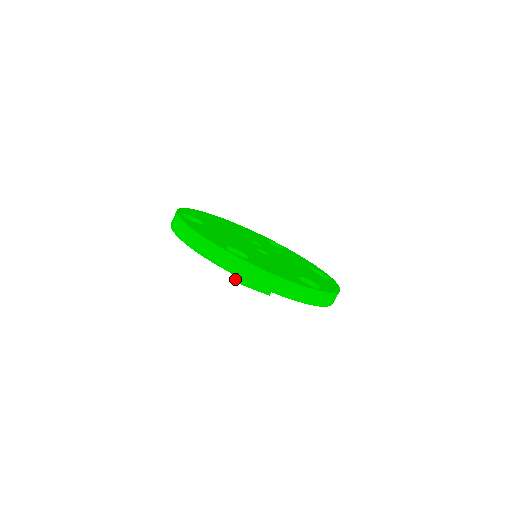
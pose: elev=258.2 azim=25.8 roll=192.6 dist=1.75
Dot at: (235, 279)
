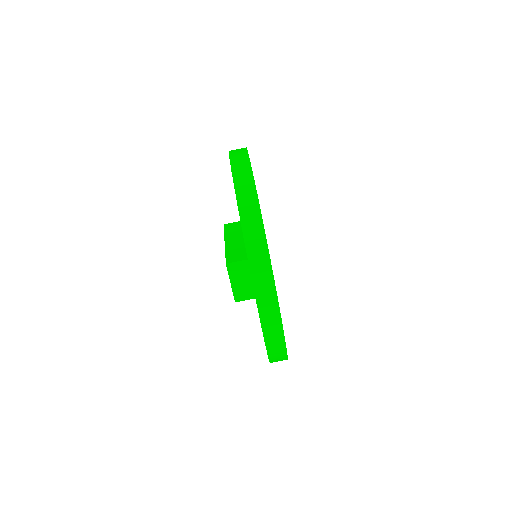
Dot at: (228, 260)
